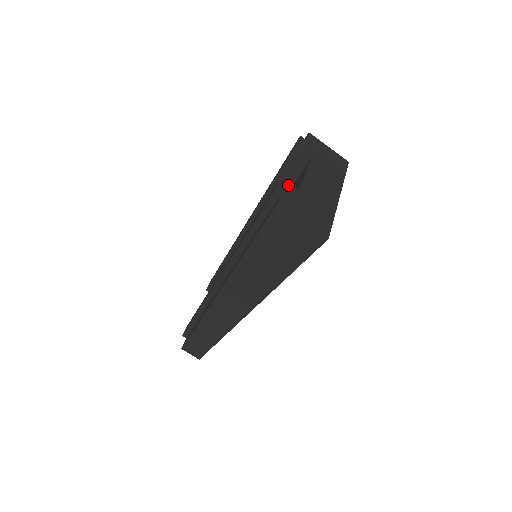
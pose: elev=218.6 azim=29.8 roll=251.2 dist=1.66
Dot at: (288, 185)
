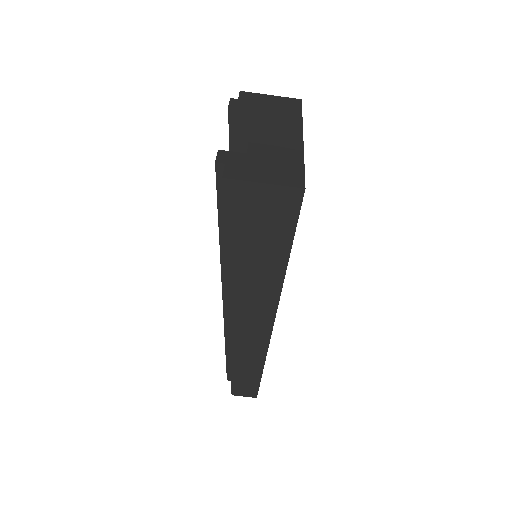
Dot at: (230, 153)
